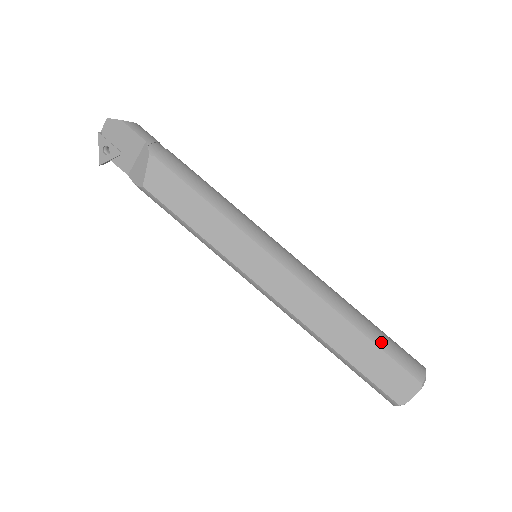
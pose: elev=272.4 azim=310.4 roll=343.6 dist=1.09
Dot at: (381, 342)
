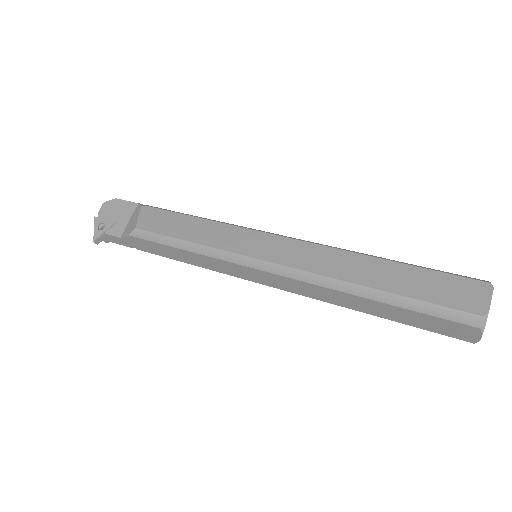
Dot at: occluded
